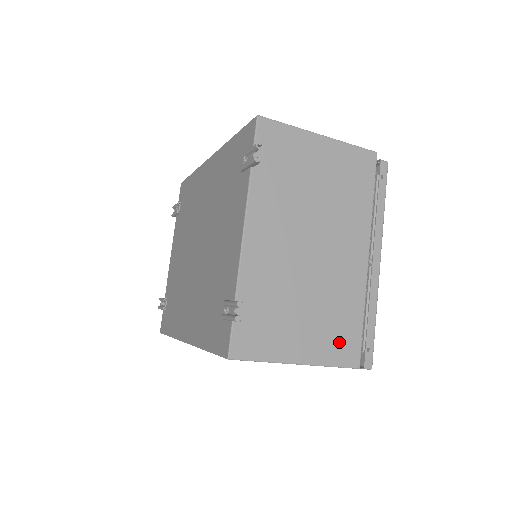
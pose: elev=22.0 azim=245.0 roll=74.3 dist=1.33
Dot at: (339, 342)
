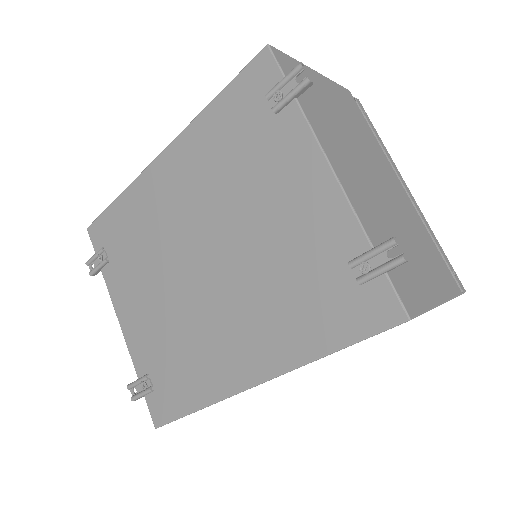
Dot at: (441, 272)
